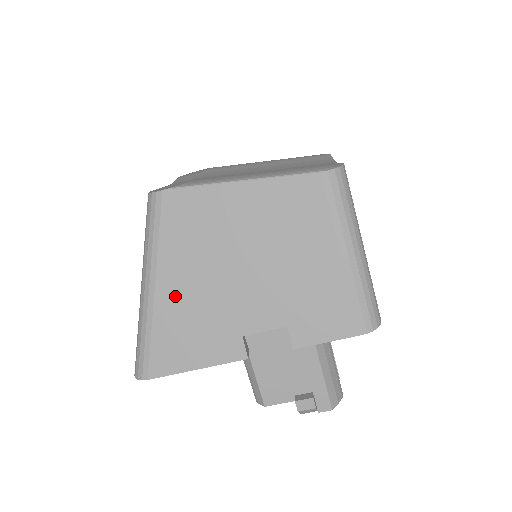
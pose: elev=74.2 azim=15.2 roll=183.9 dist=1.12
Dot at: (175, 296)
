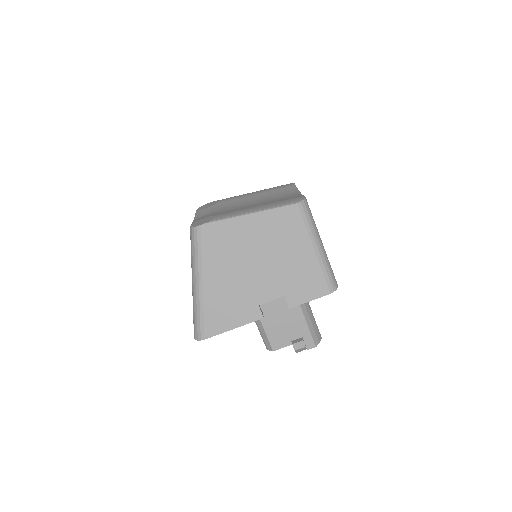
Dot at: (216, 287)
